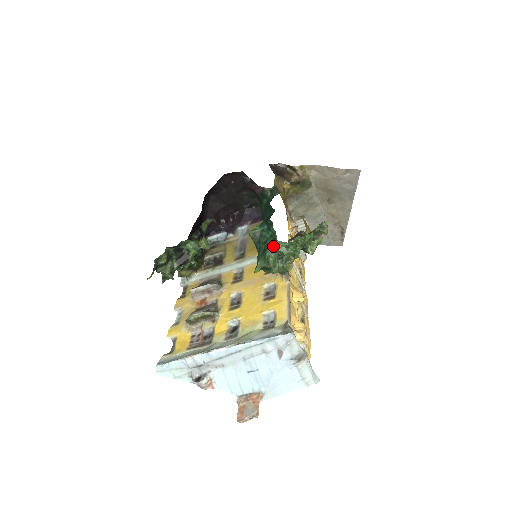
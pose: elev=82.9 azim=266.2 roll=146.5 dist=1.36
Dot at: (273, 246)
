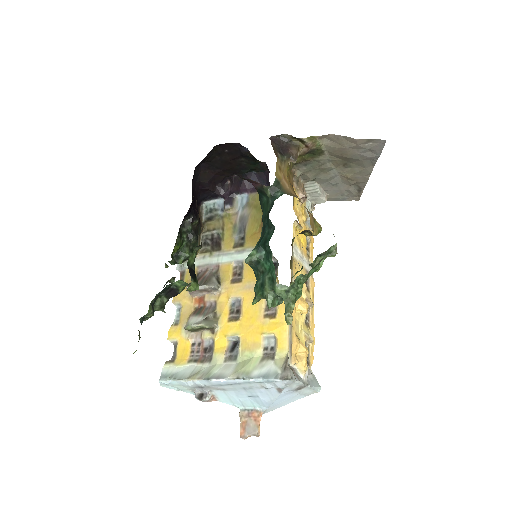
Dot at: (271, 287)
